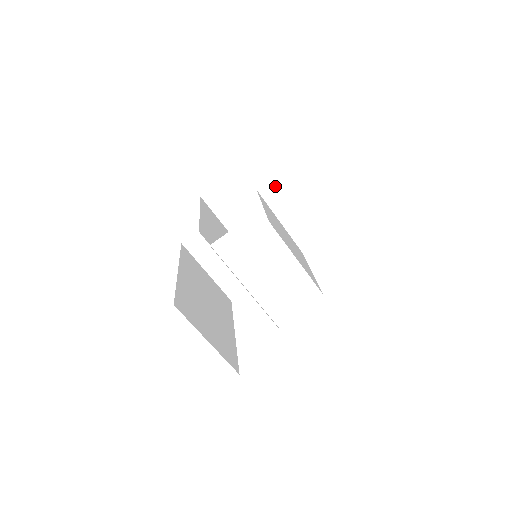
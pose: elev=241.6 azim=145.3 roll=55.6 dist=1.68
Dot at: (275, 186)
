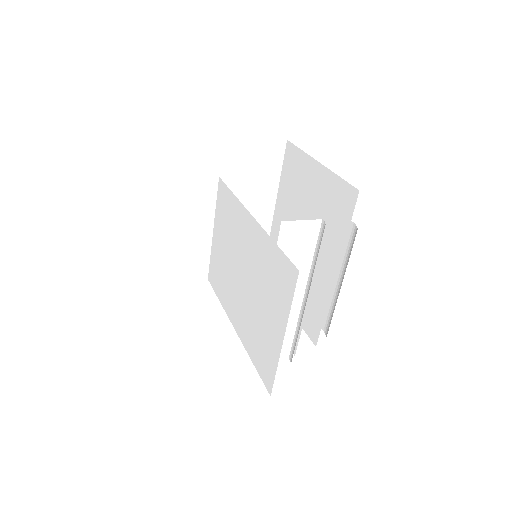
Dot at: occluded
